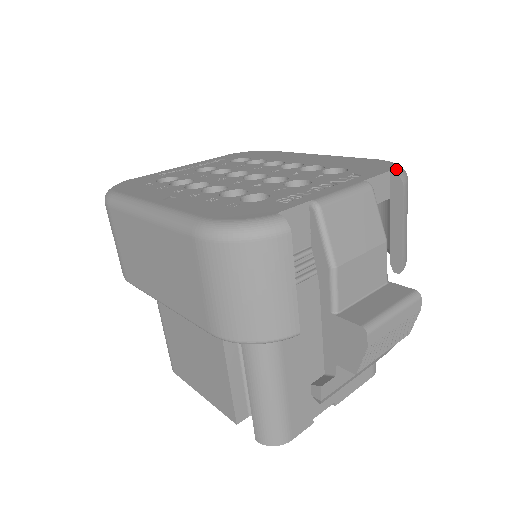
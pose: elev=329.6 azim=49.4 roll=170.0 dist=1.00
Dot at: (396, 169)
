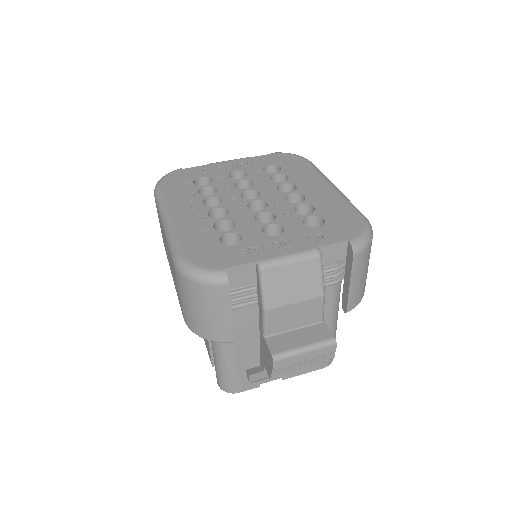
Dot at: (355, 240)
